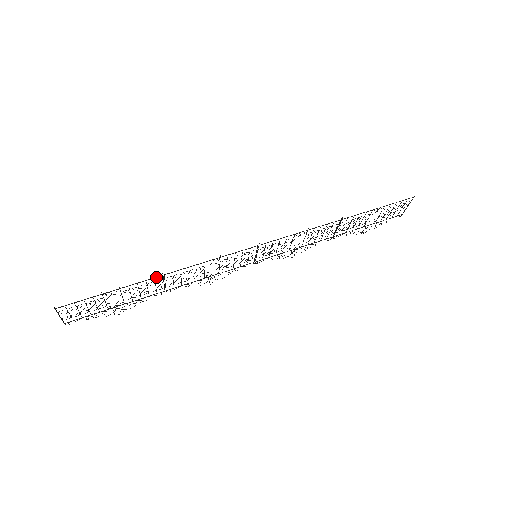
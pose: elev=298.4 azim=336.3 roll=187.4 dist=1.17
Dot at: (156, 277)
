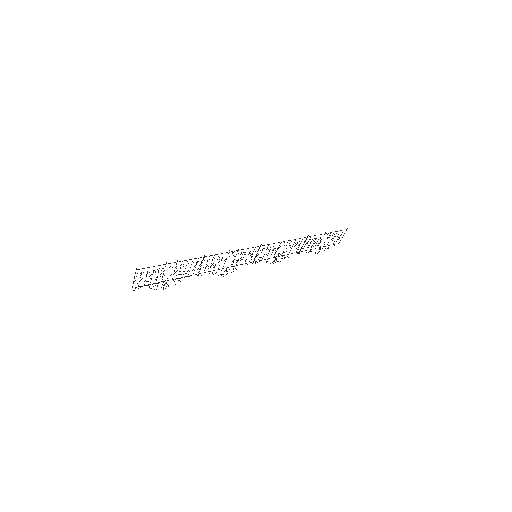
Dot at: occluded
